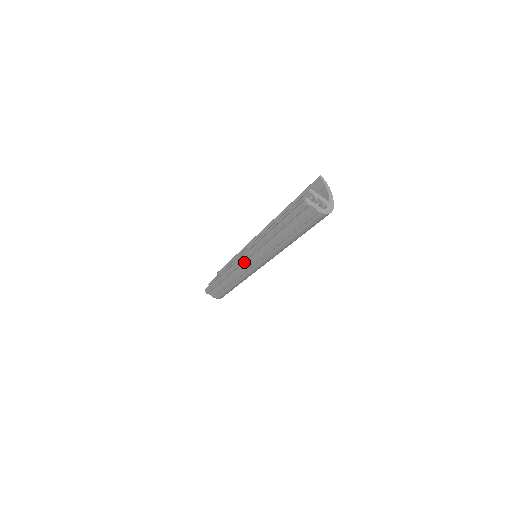
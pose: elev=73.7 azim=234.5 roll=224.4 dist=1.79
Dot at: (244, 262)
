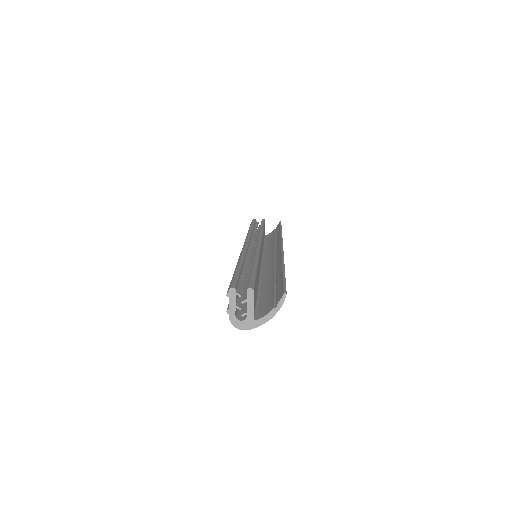
Dot at: occluded
